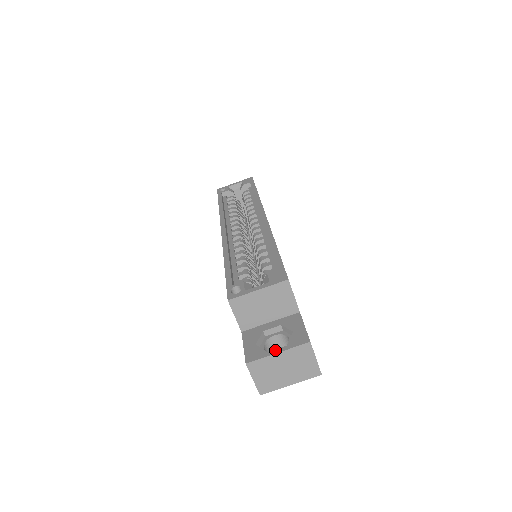
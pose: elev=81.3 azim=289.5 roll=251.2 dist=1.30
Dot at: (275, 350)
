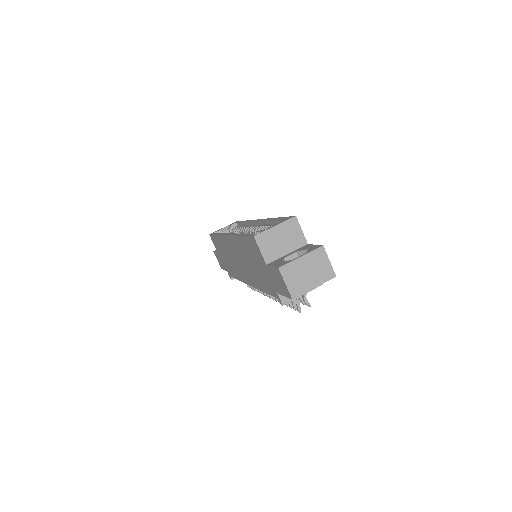
Dot at: (298, 257)
